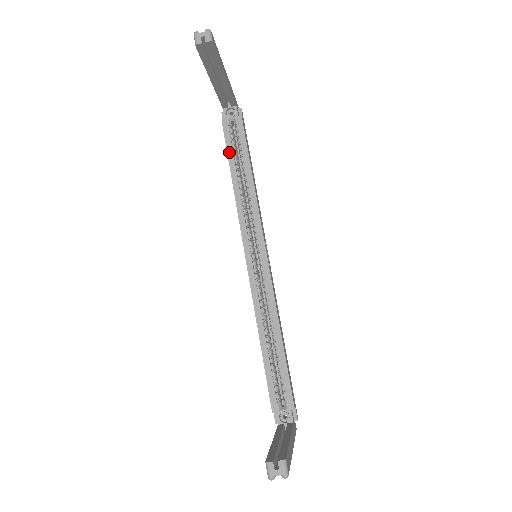
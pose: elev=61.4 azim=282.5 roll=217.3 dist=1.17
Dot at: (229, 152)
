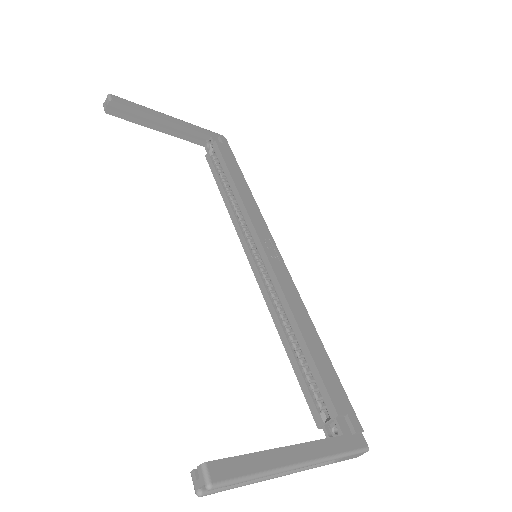
Dot at: (215, 178)
